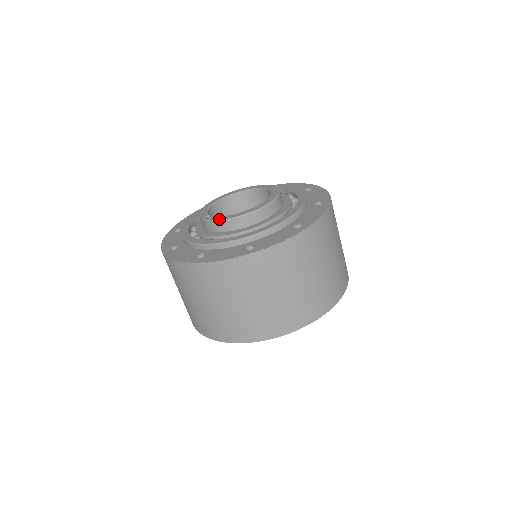
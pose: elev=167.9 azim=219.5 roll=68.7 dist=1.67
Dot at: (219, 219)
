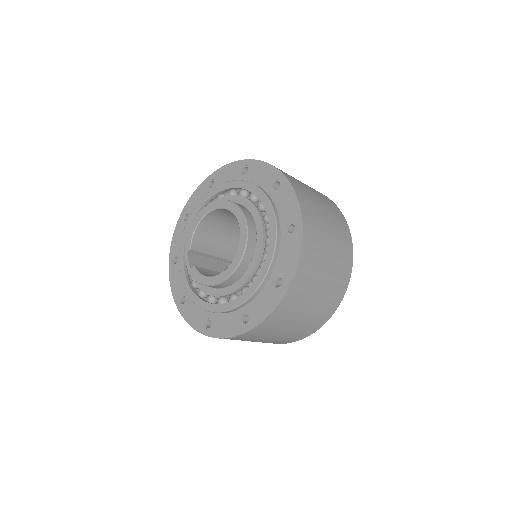
Dot at: (191, 274)
